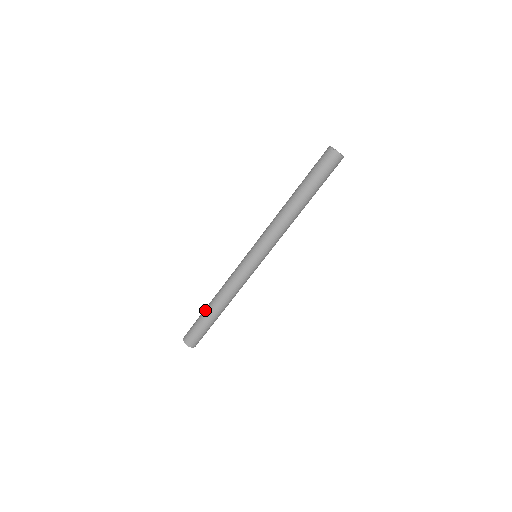
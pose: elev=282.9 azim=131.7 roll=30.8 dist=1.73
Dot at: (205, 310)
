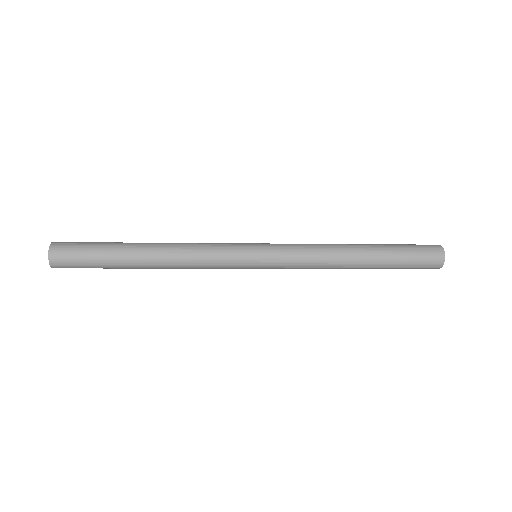
Dot at: (127, 246)
